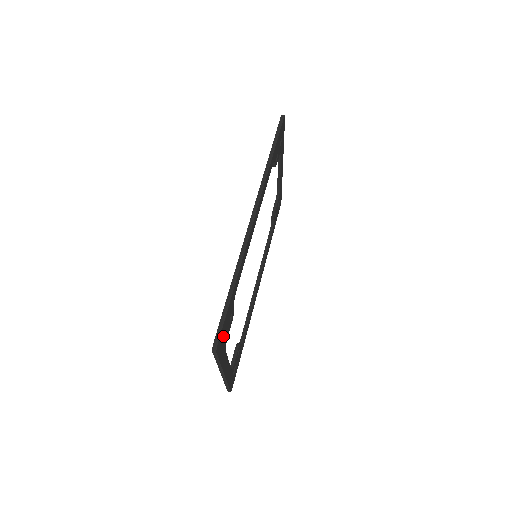
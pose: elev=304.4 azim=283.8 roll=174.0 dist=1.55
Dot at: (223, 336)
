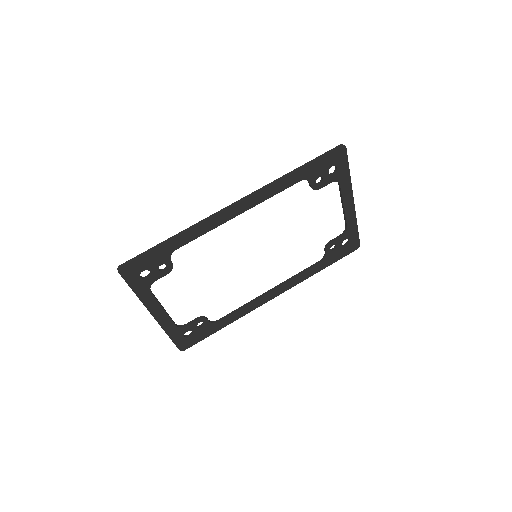
Dot at: (139, 271)
